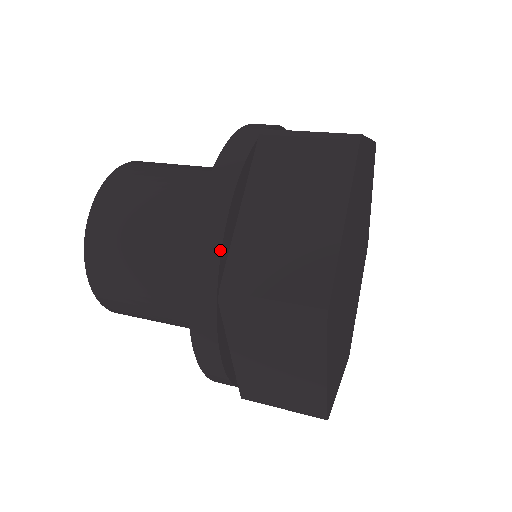
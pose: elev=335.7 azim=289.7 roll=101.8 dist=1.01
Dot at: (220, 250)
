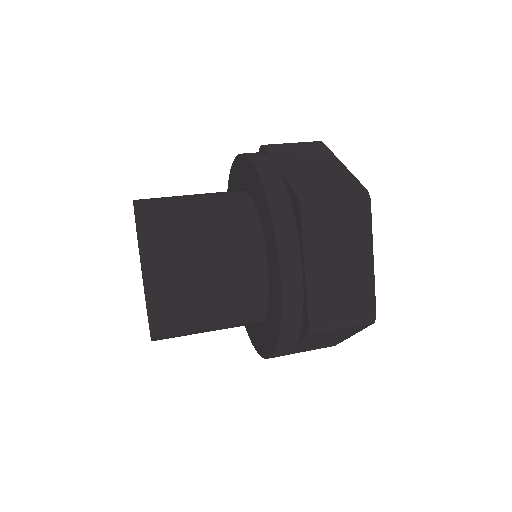
Dot at: (302, 303)
